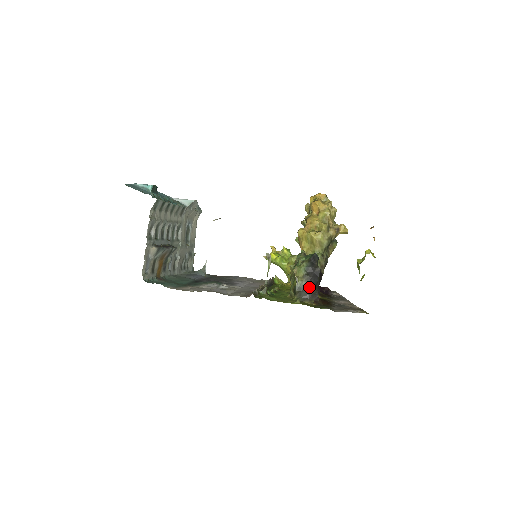
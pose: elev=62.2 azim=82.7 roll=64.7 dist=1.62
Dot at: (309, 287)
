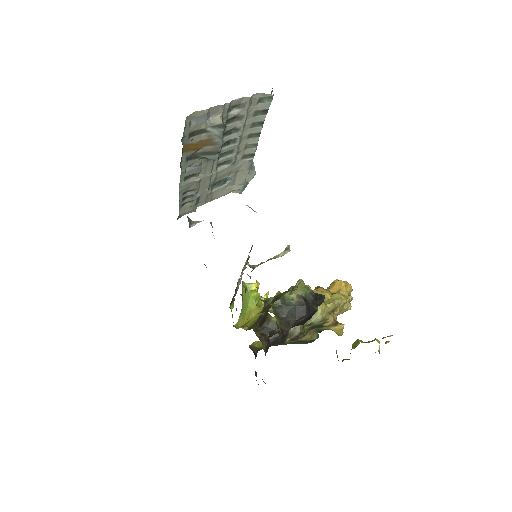
Dot at: (293, 311)
